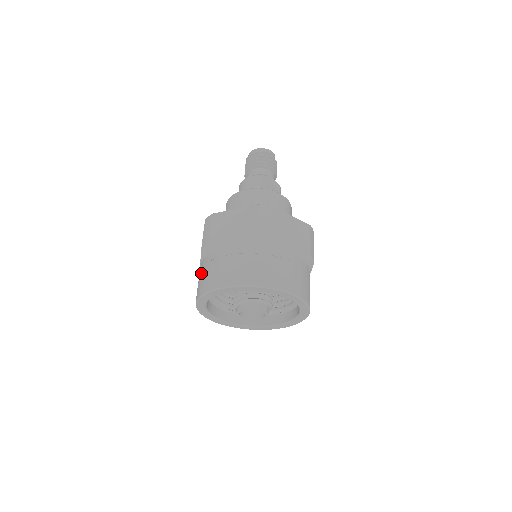
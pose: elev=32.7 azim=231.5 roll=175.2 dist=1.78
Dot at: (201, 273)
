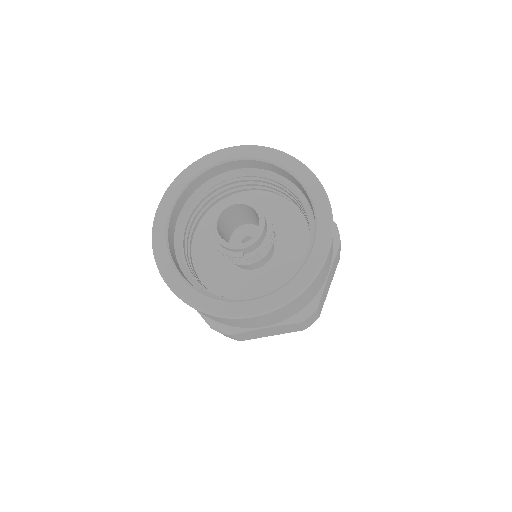
Dot at: occluded
